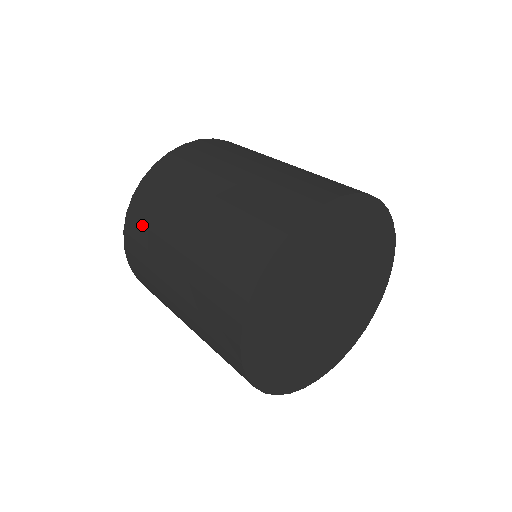
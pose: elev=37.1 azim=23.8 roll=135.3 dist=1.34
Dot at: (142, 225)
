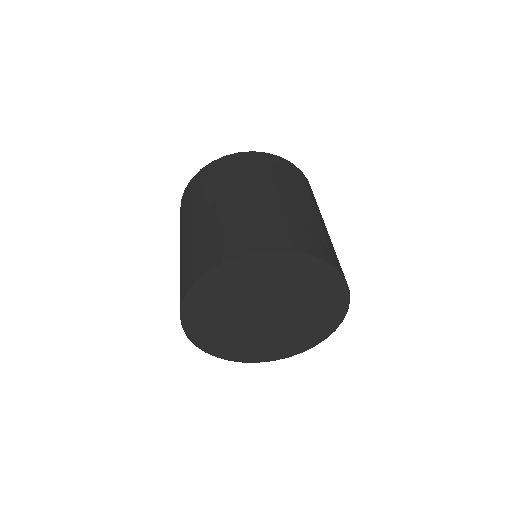
Dot at: occluded
